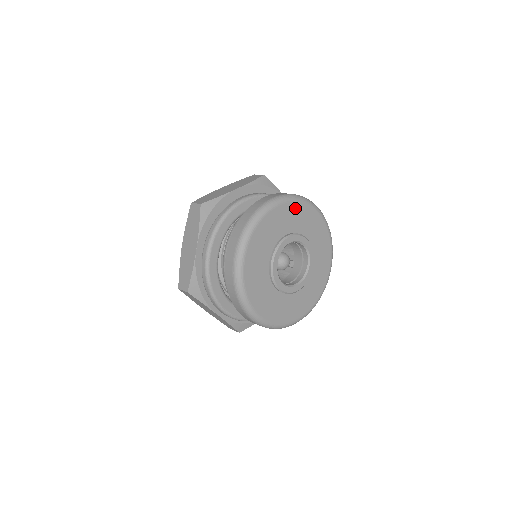
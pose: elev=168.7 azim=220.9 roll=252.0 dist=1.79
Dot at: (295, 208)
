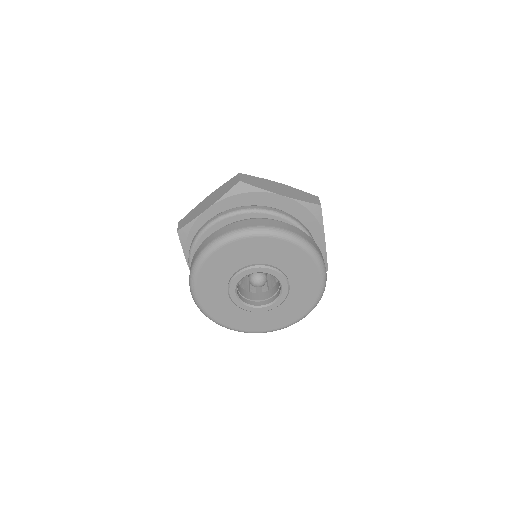
Dot at: (240, 245)
